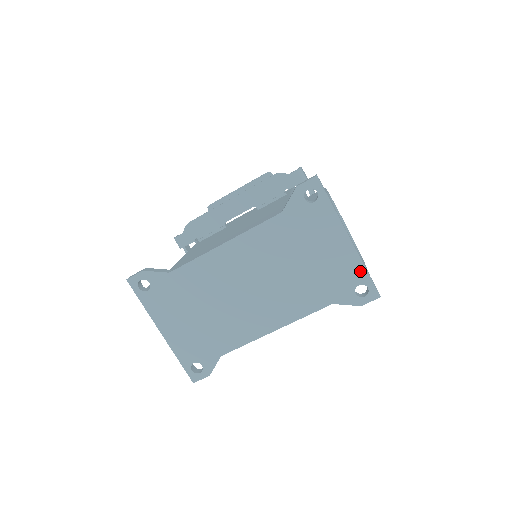
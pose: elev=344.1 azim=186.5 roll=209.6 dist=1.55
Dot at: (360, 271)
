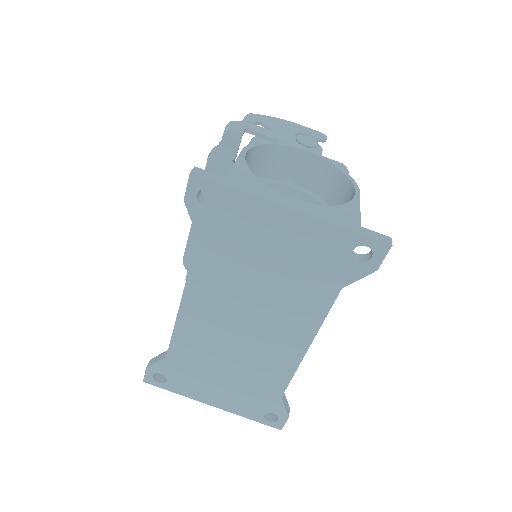
Dot at: (339, 235)
